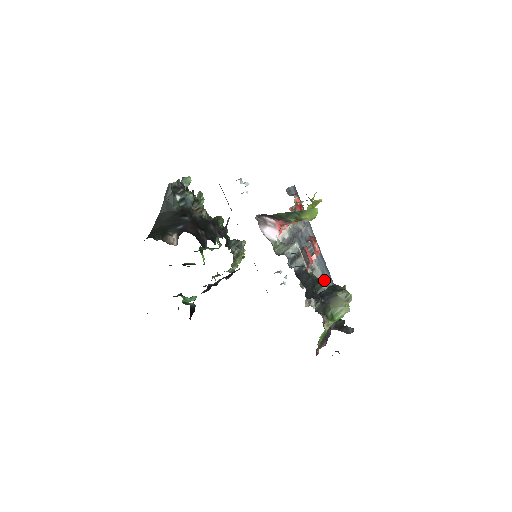
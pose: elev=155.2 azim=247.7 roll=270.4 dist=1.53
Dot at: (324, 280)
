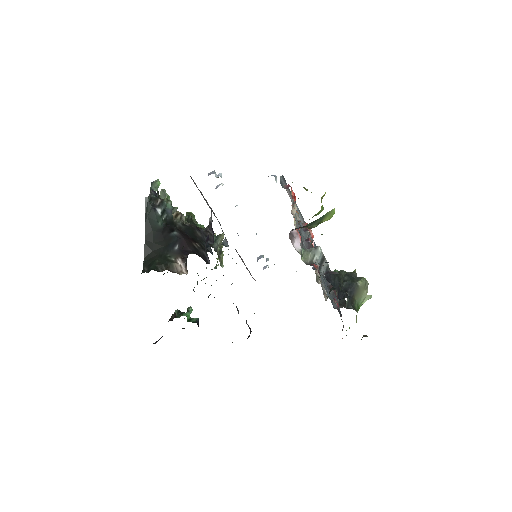
Dot at: (343, 273)
